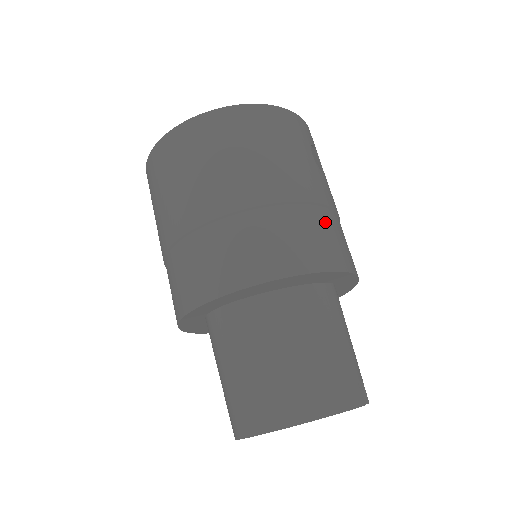
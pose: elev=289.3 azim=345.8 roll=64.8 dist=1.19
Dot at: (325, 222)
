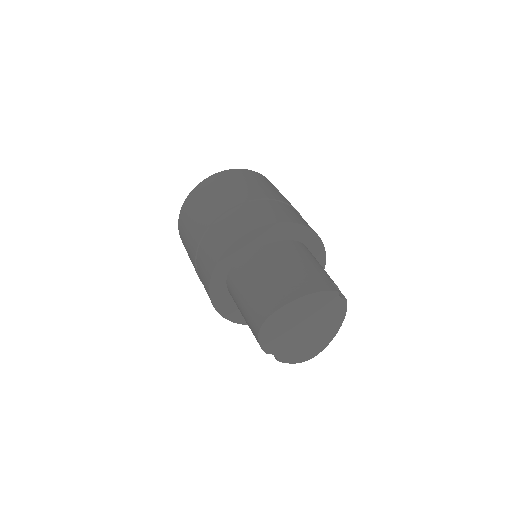
Dot at: (287, 208)
